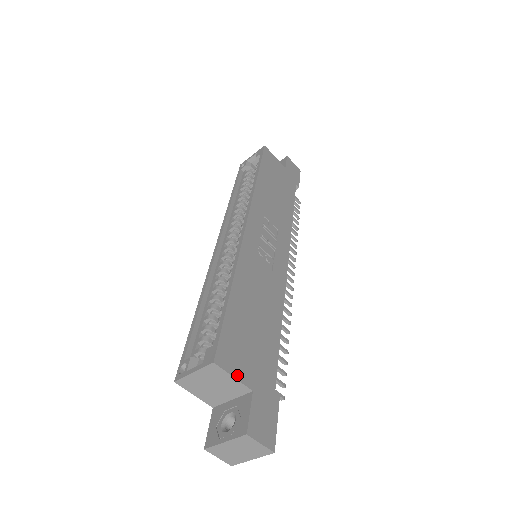
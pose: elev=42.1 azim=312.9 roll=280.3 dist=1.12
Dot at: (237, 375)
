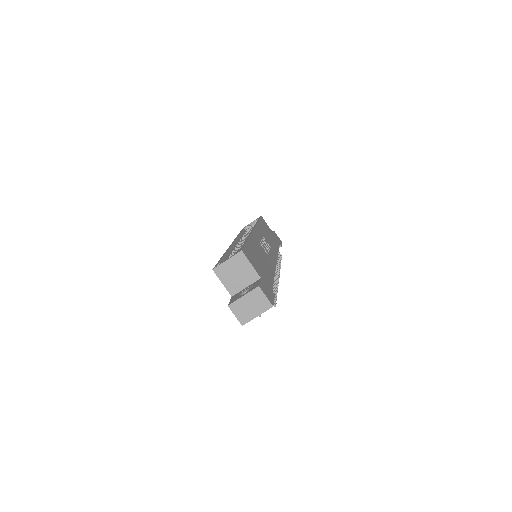
Dot at: (253, 265)
